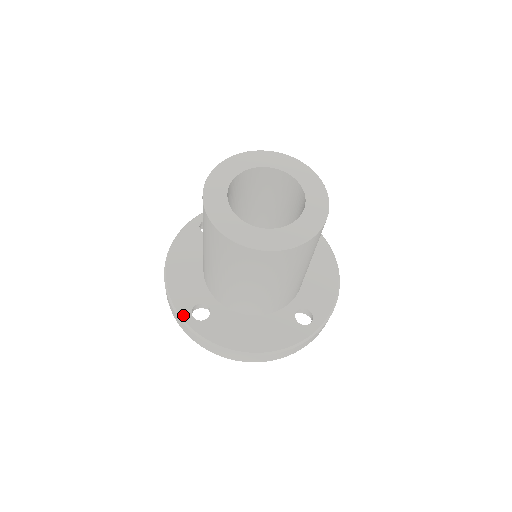
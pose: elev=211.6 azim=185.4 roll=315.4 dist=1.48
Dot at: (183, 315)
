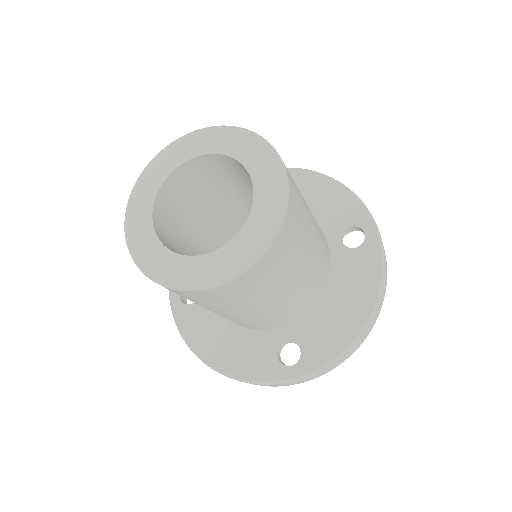
Dot at: occluded
